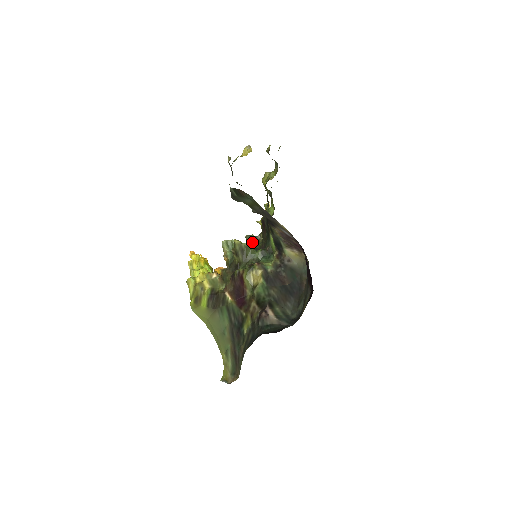
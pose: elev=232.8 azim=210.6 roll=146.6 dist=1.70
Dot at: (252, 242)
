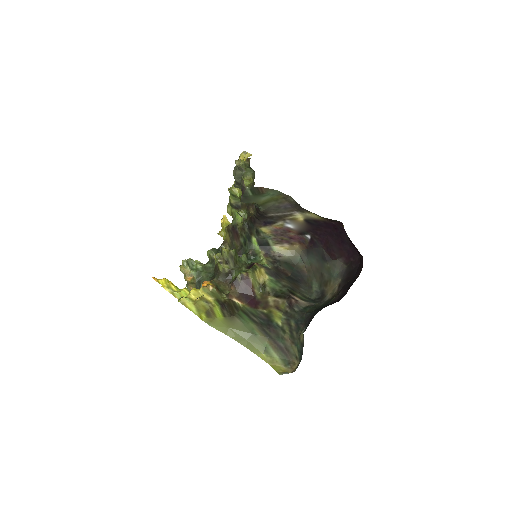
Dot at: occluded
